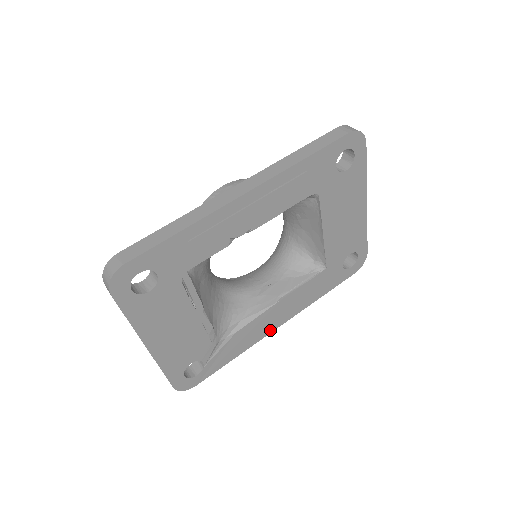
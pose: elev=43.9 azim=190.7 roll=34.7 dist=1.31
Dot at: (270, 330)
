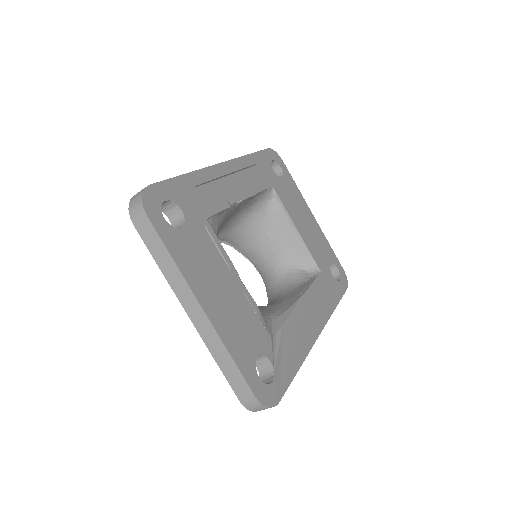
Dot at: (314, 336)
